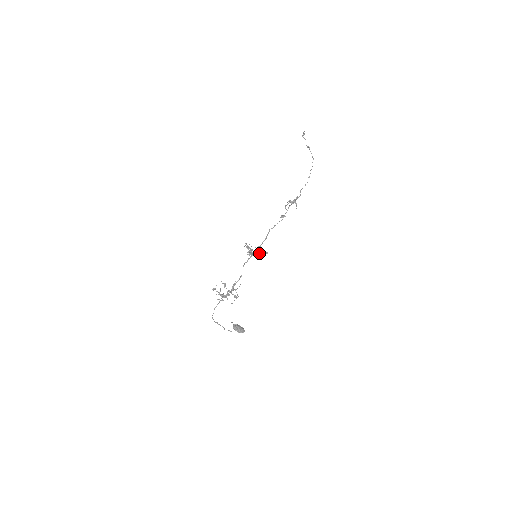
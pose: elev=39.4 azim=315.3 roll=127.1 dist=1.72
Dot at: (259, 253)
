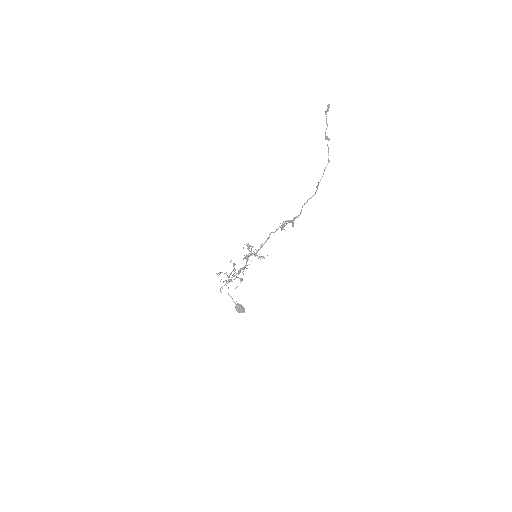
Dot at: occluded
